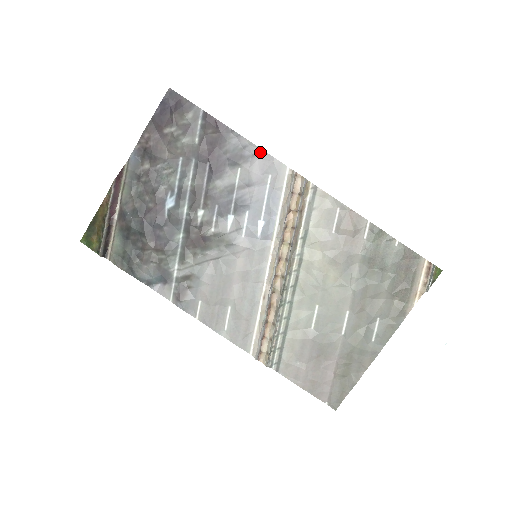
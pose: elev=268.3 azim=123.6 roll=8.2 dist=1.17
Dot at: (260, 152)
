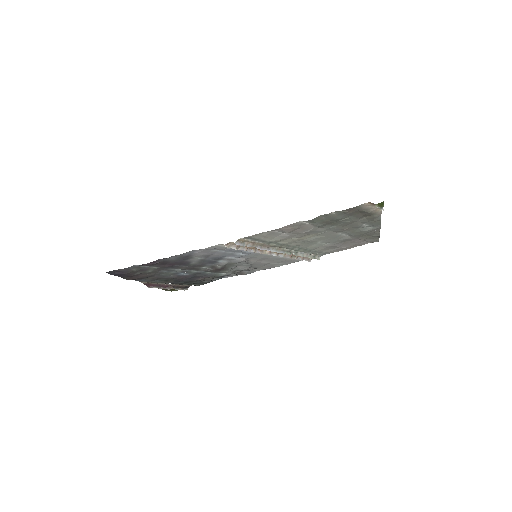
Dot at: (192, 251)
